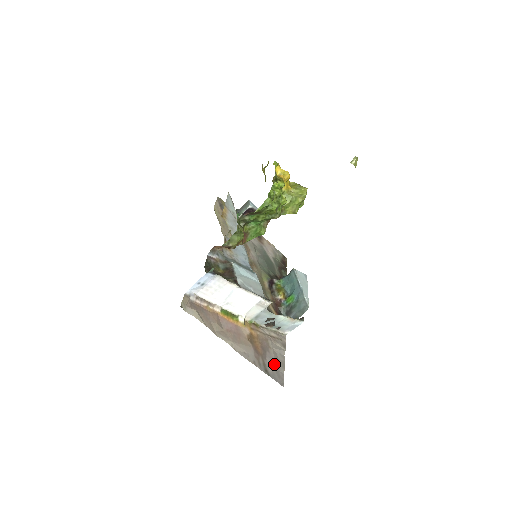
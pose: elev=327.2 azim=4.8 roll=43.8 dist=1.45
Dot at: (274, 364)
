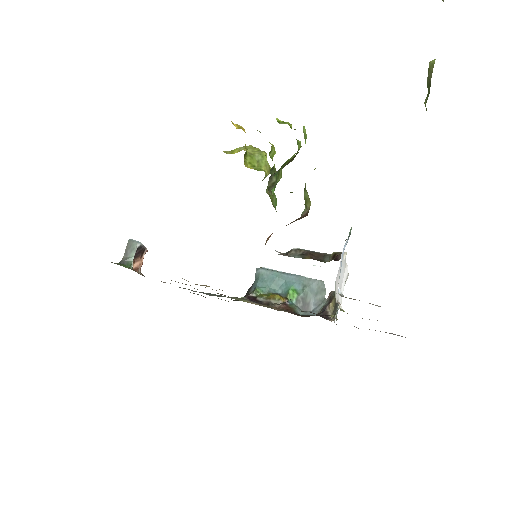
Dot at: (395, 334)
